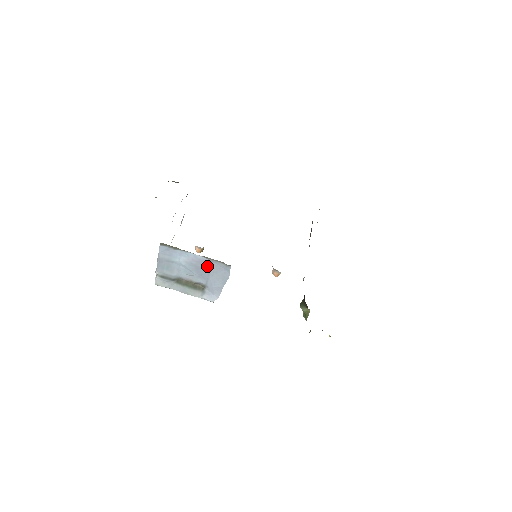
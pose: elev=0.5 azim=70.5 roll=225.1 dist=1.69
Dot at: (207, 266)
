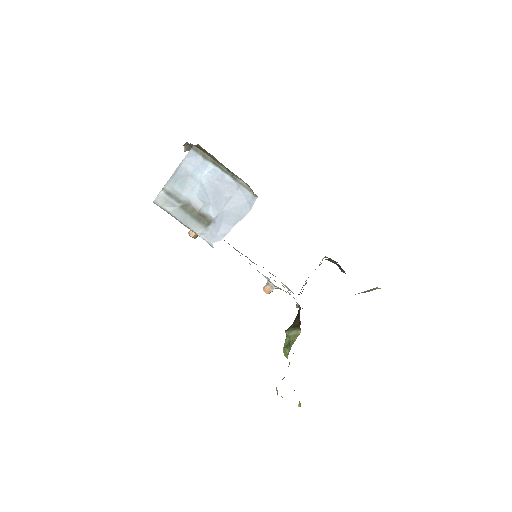
Dot at: (229, 192)
